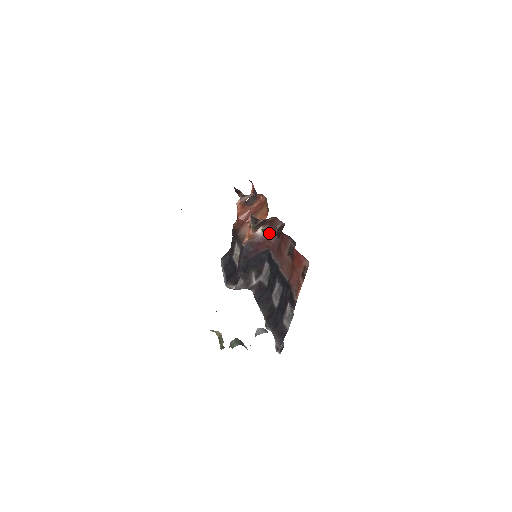
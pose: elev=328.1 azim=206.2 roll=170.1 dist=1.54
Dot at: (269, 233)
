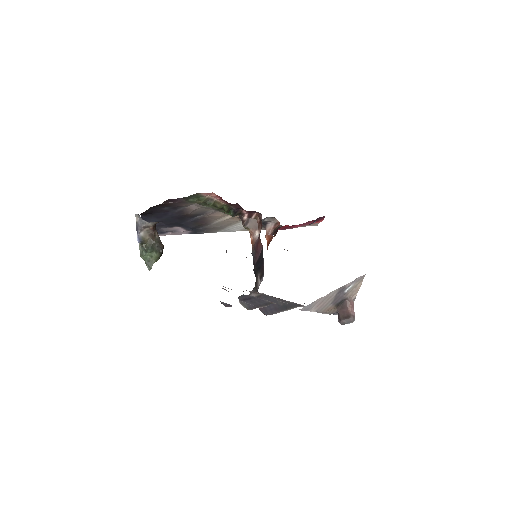
Dot at: occluded
